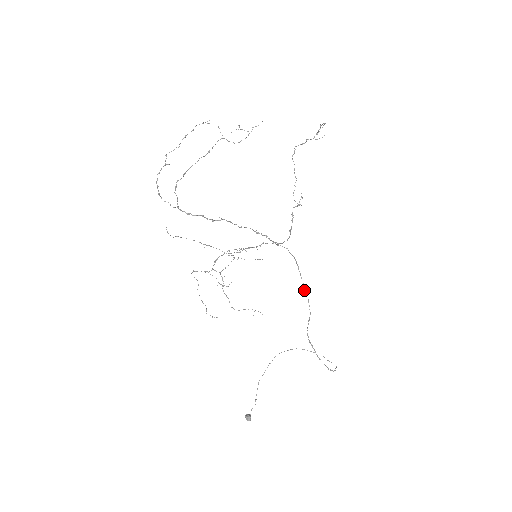
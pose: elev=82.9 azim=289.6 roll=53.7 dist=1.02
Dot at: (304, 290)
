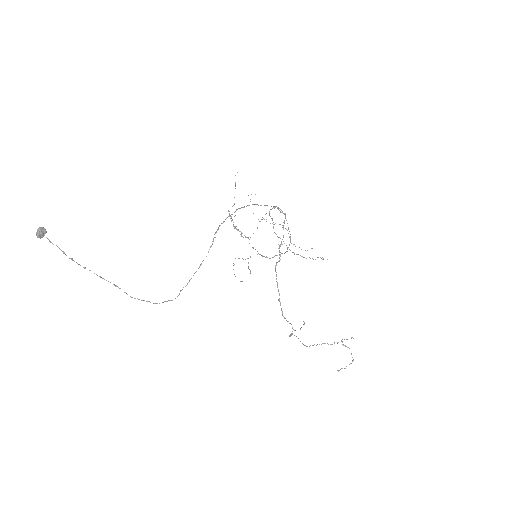
Dot at: (286, 220)
